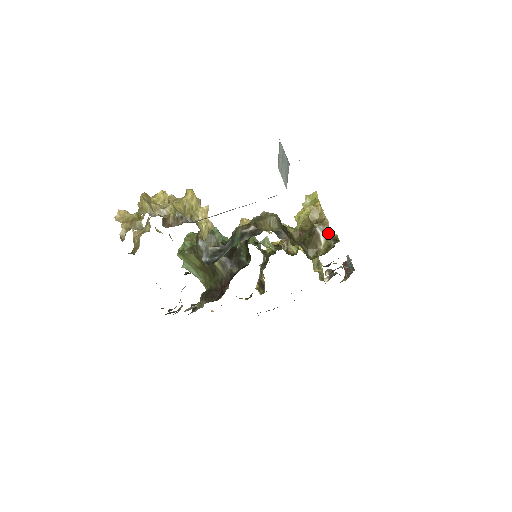
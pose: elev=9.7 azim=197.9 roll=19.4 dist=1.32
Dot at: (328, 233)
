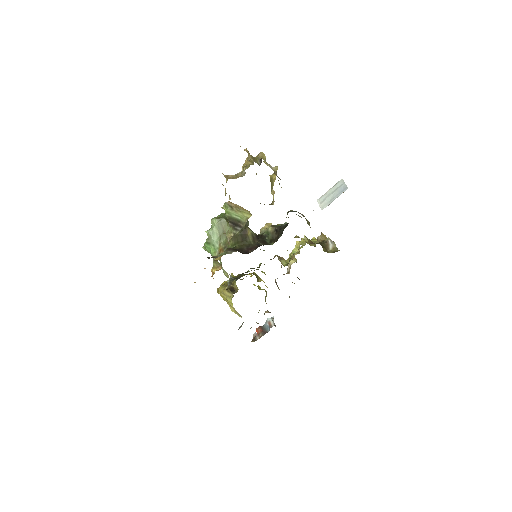
Dot at: (335, 245)
